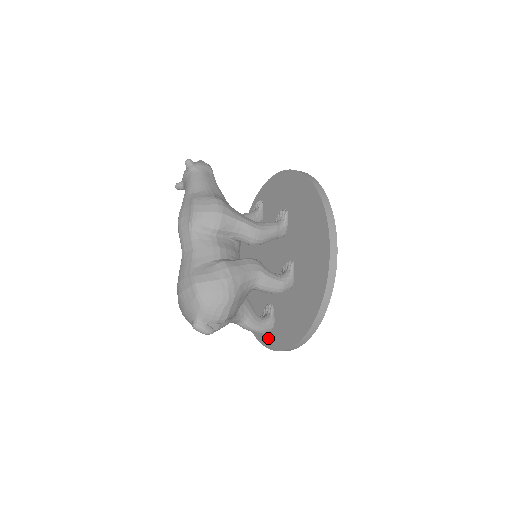
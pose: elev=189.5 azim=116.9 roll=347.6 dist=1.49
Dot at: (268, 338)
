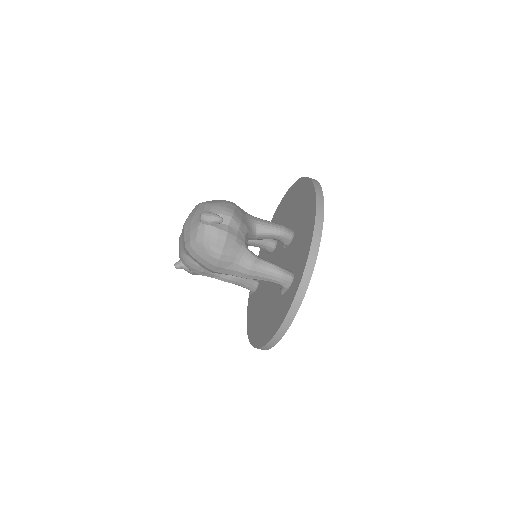
Dot at: (293, 289)
